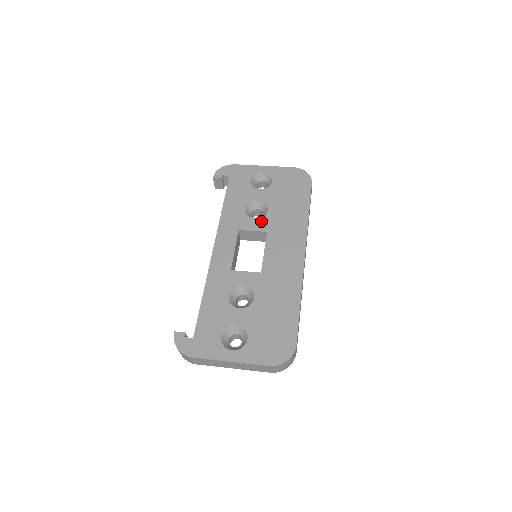
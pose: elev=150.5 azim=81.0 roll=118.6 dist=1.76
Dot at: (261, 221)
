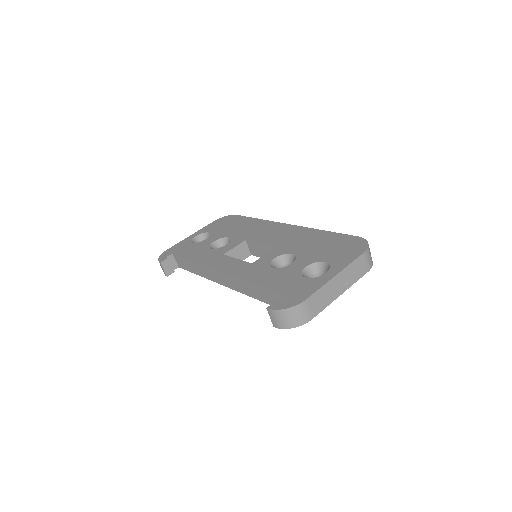
Dot at: (232, 242)
